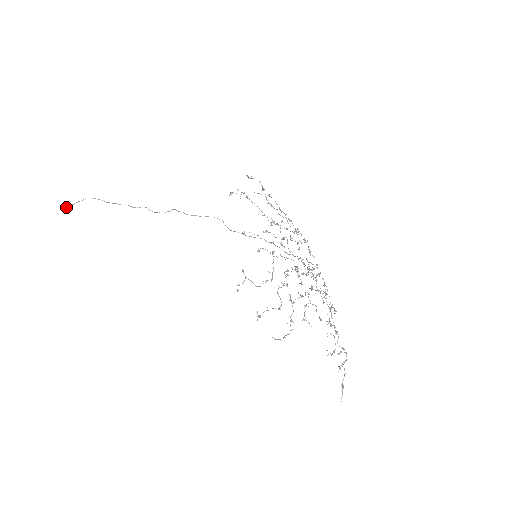
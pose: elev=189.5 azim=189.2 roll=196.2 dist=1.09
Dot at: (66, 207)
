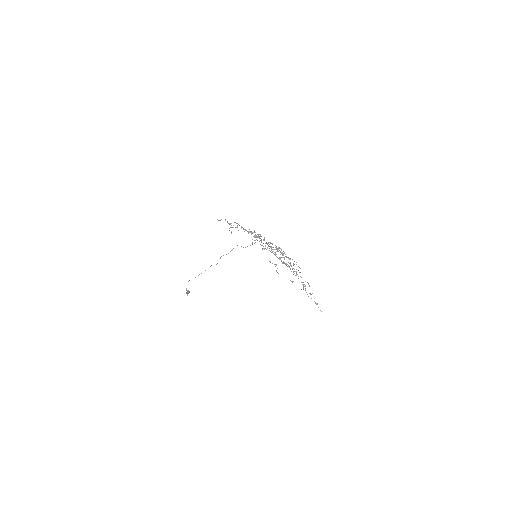
Dot at: occluded
